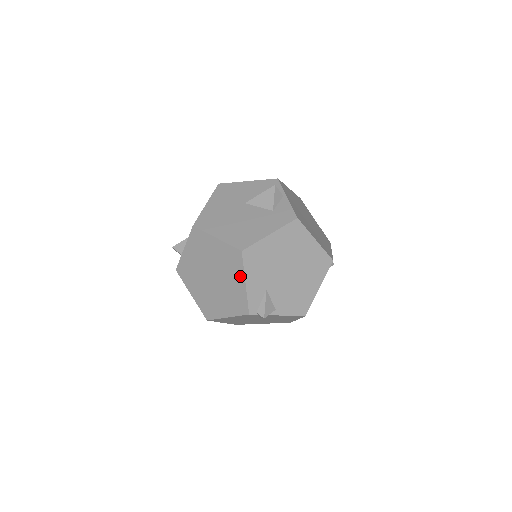
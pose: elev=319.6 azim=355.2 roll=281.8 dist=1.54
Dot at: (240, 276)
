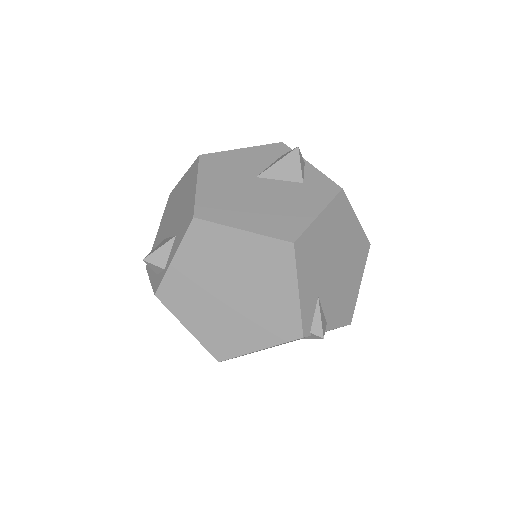
Dot at: (289, 282)
